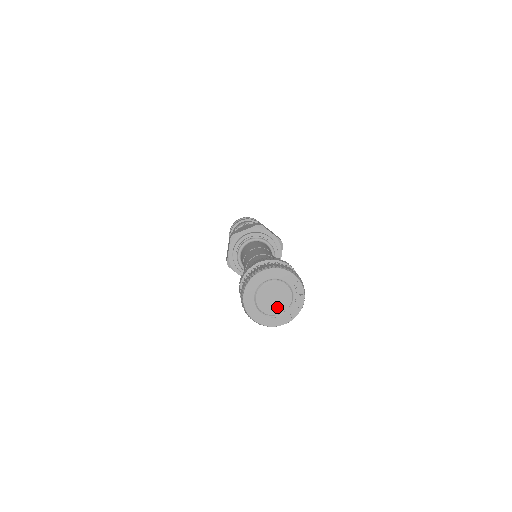
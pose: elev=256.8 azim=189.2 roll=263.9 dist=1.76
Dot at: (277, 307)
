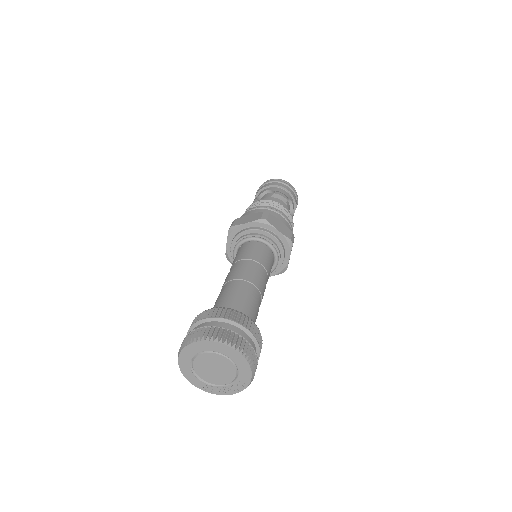
Dot at: (207, 374)
